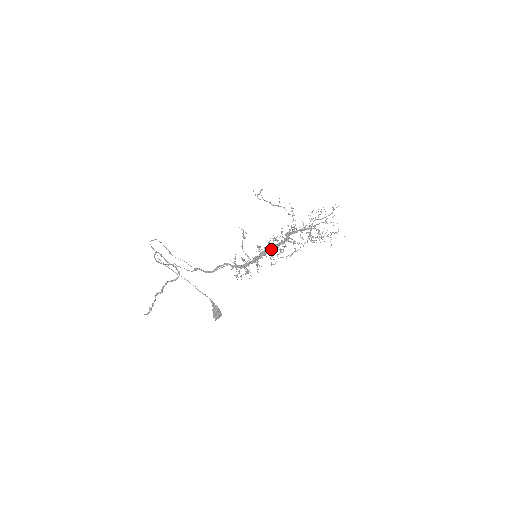
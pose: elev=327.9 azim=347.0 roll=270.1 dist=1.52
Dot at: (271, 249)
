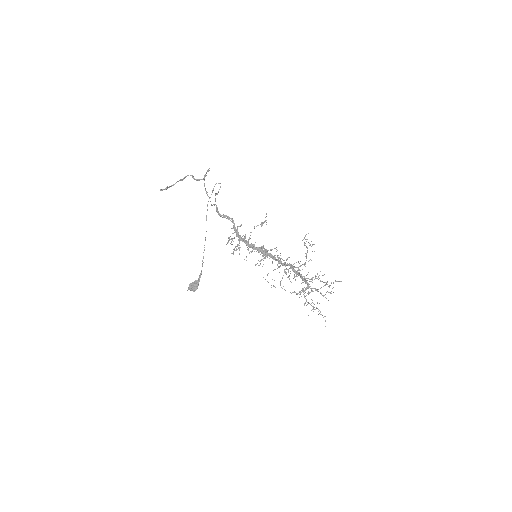
Dot at: (268, 254)
